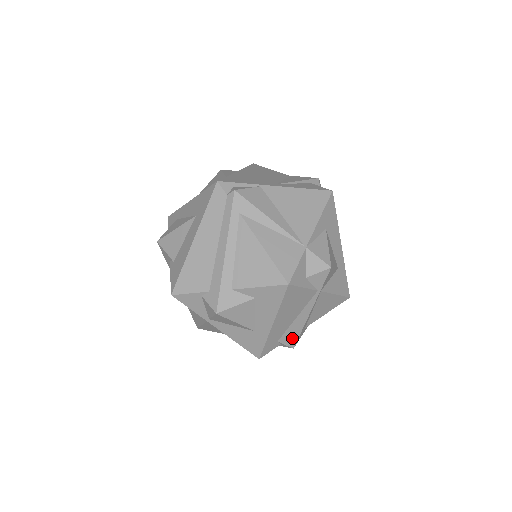
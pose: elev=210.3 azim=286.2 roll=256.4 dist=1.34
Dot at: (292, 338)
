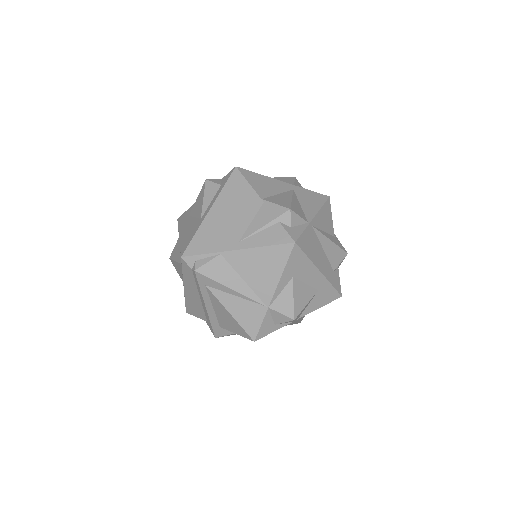
Dot at: occluded
